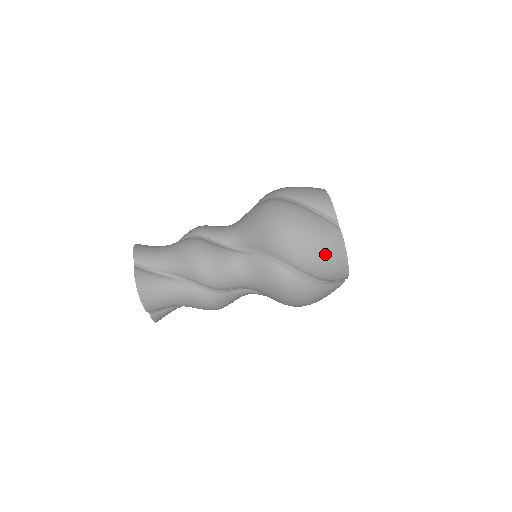
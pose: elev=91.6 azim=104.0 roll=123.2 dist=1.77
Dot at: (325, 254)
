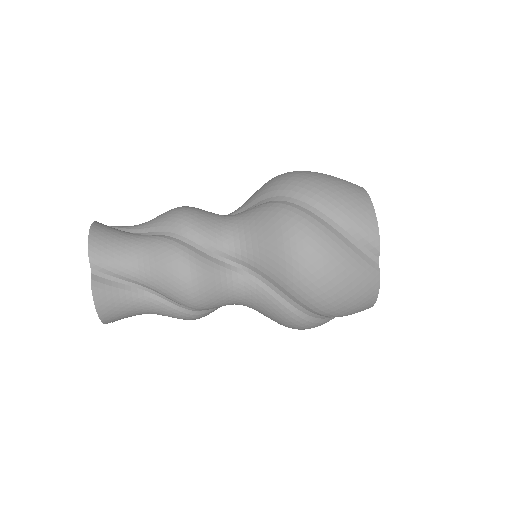
Dot at: (340, 187)
